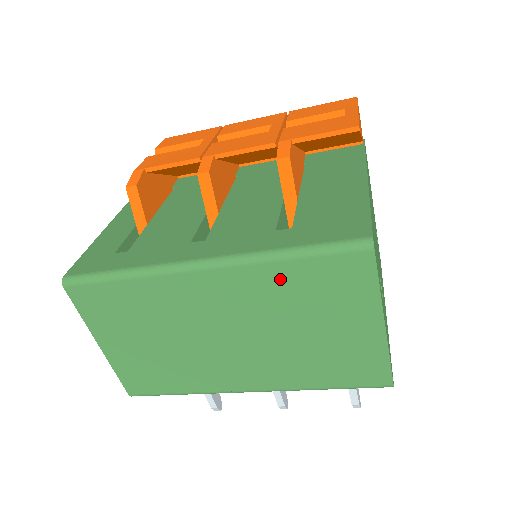
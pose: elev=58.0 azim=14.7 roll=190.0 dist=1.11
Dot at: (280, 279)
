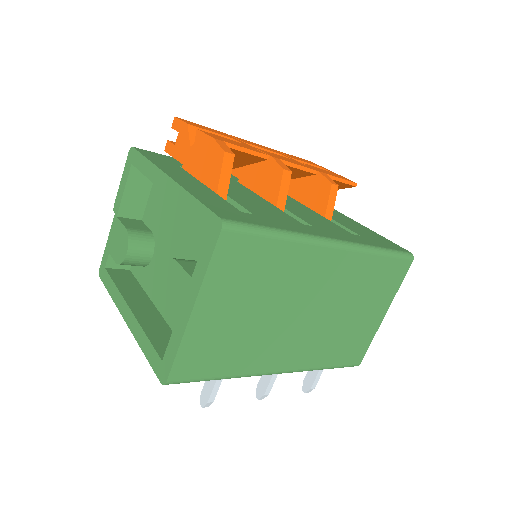
Dot at: (367, 269)
